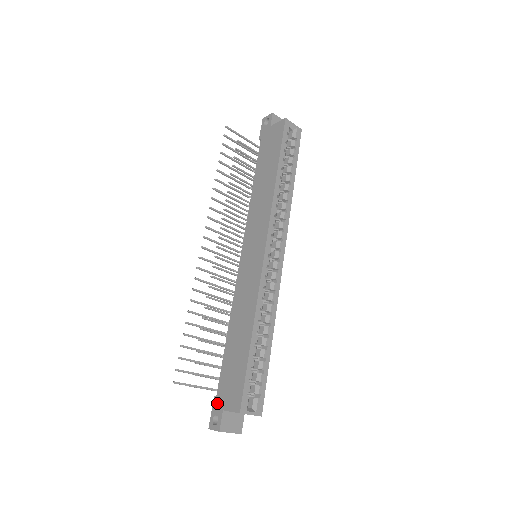
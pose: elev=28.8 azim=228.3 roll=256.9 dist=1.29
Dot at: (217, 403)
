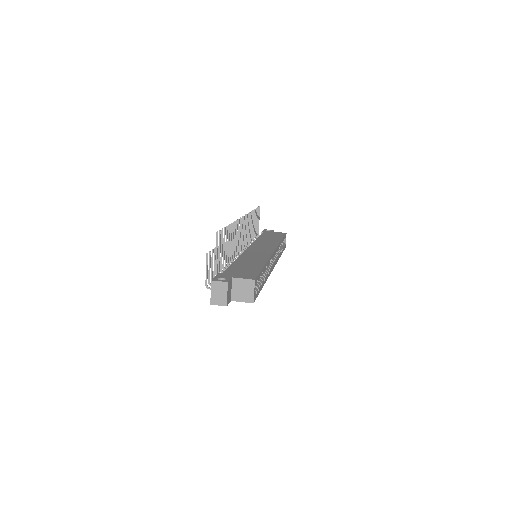
Dot at: (224, 275)
